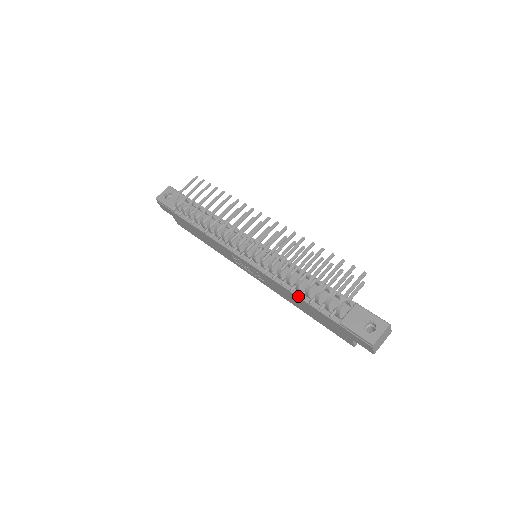
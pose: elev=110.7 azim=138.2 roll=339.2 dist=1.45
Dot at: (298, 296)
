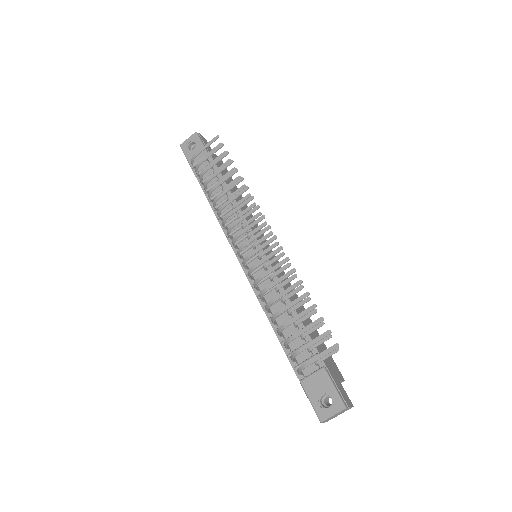
Dot at: (274, 330)
